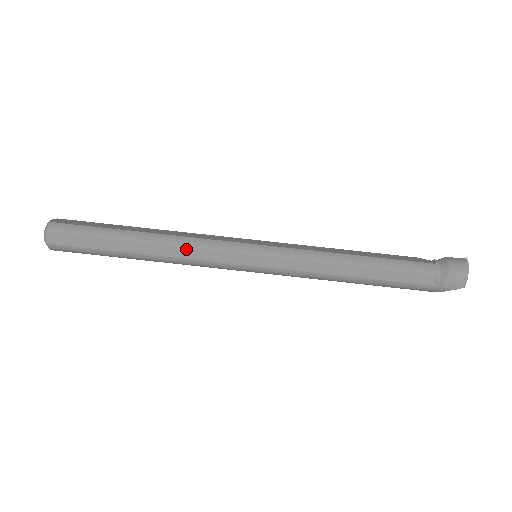
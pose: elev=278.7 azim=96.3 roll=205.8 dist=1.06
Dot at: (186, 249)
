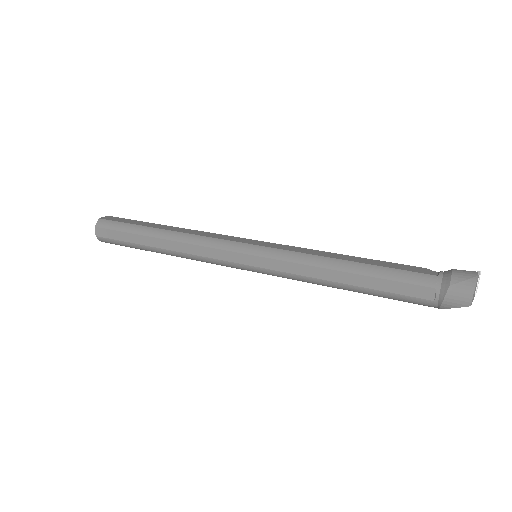
Dot at: (192, 246)
